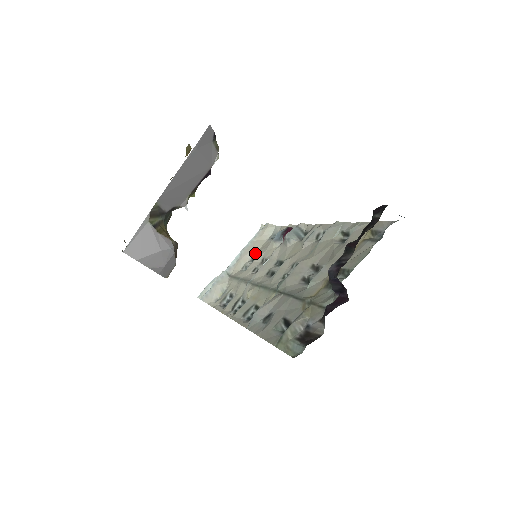
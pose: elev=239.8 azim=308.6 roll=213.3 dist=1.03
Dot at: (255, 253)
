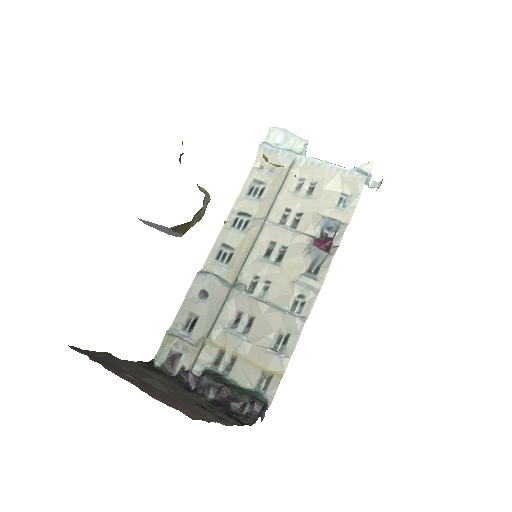
Dot at: (320, 187)
